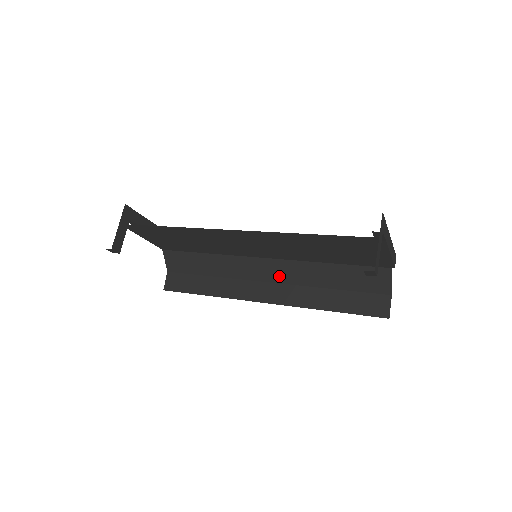
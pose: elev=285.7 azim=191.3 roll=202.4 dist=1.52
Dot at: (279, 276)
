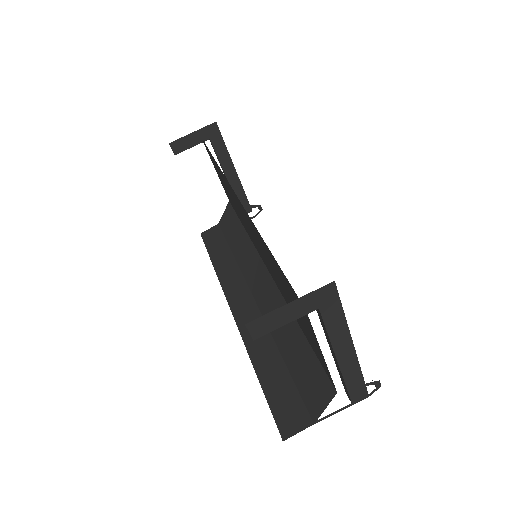
Dot at: (264, 300)
